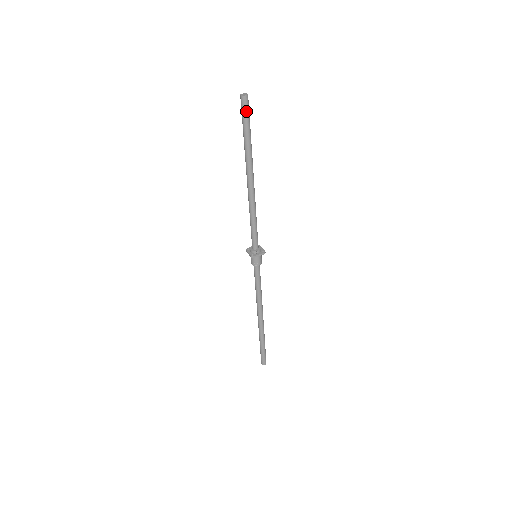
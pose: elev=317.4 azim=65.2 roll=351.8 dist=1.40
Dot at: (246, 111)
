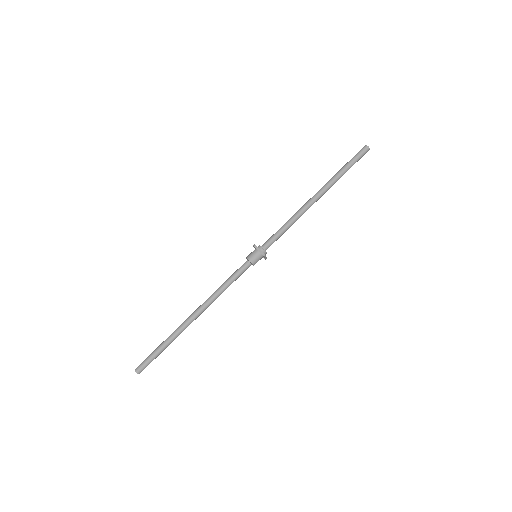
Dot at: (361, 157)
